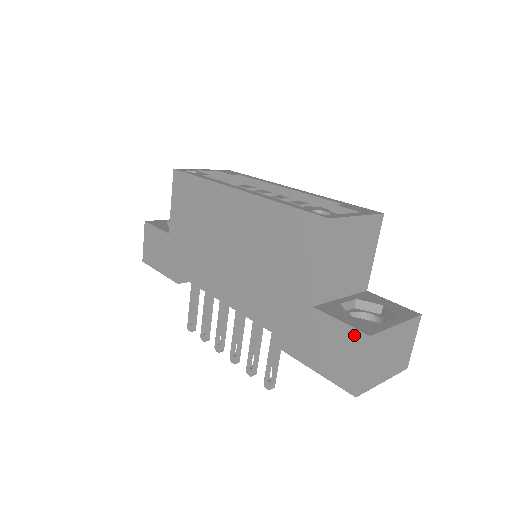
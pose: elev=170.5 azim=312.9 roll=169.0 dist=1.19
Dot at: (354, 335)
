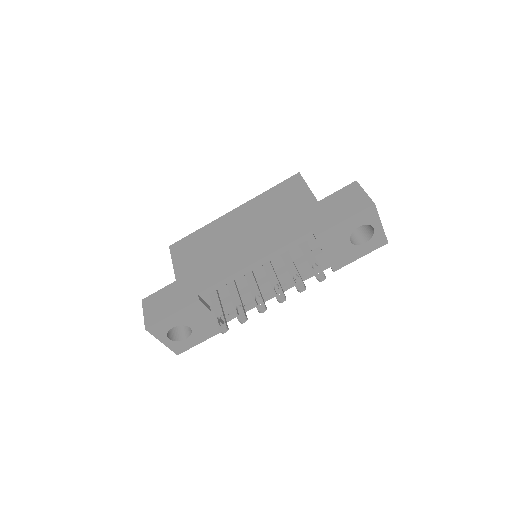
Dot at: (349, 187)
